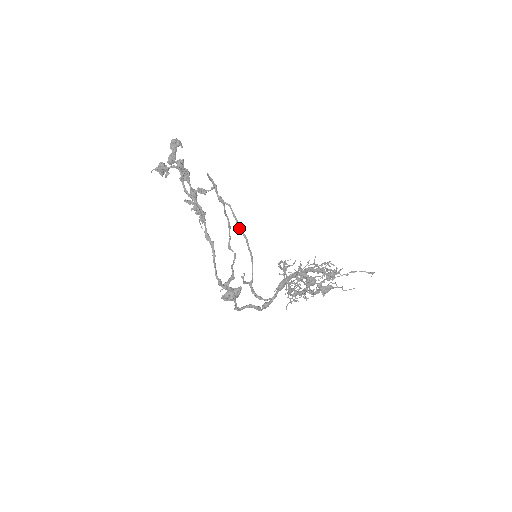
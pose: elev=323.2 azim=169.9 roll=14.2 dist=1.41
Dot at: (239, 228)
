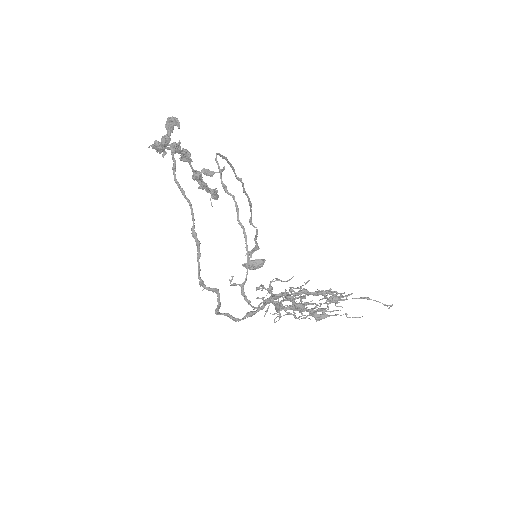
Dot at: (239, 224)
